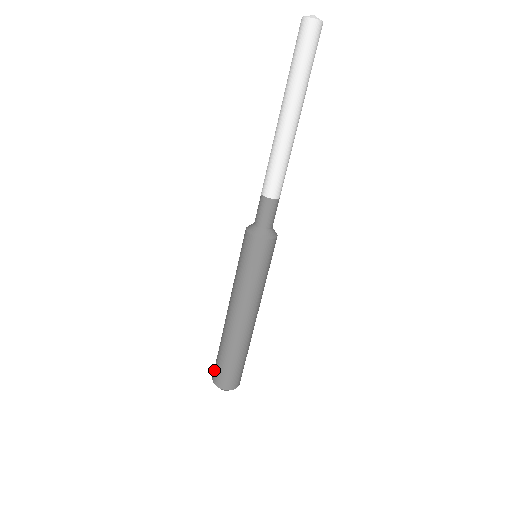
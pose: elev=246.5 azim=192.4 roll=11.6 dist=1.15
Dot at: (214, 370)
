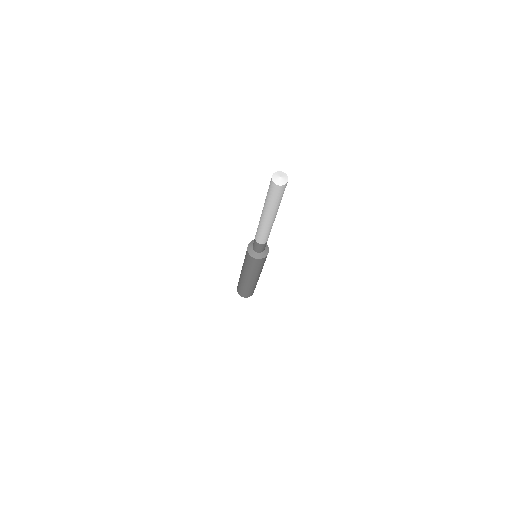
Dot at: occluded
